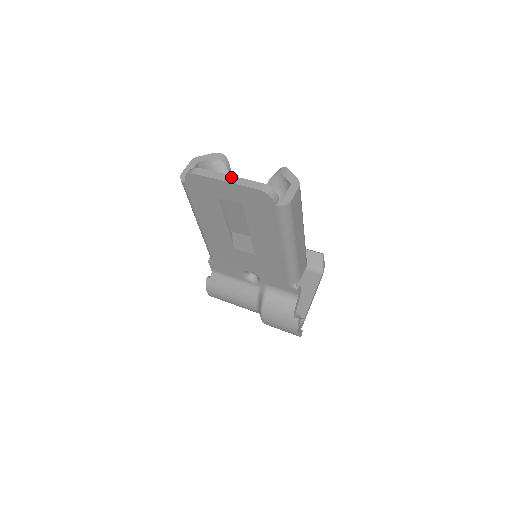
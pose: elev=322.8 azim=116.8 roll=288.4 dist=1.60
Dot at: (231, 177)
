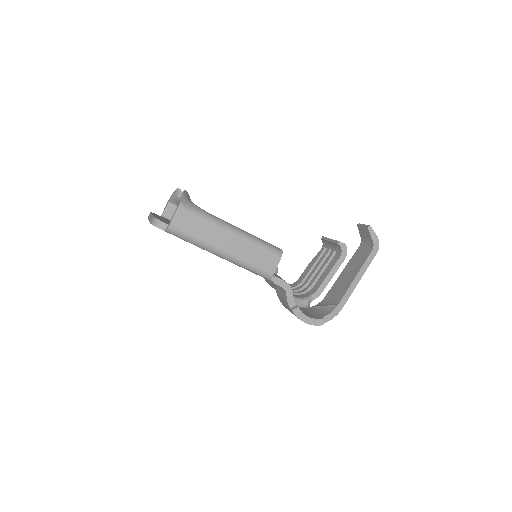
Dot at: occluded
